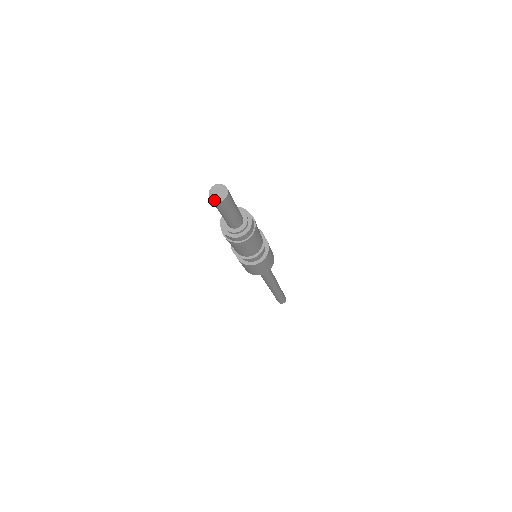
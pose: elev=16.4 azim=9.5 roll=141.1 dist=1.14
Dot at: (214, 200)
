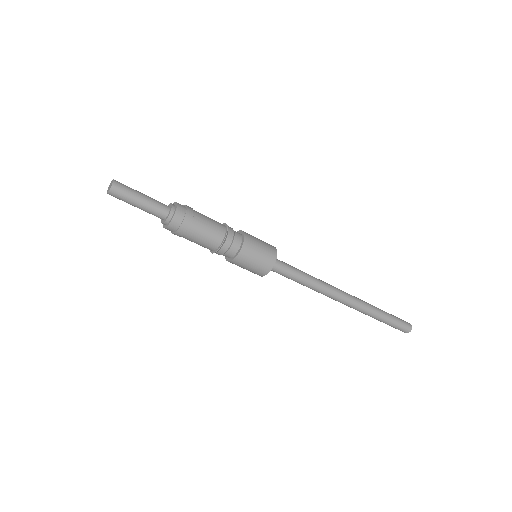
Dot at: (107, 192)
